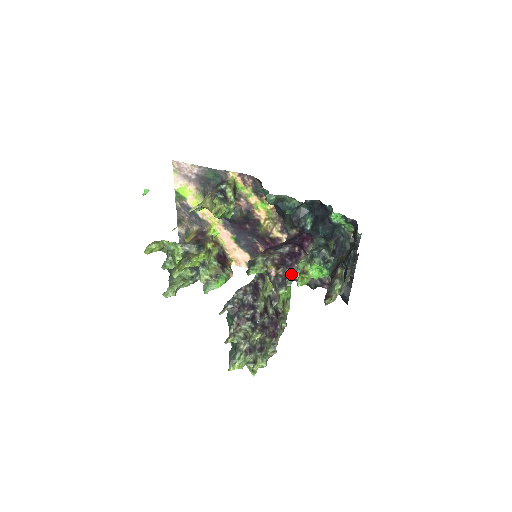
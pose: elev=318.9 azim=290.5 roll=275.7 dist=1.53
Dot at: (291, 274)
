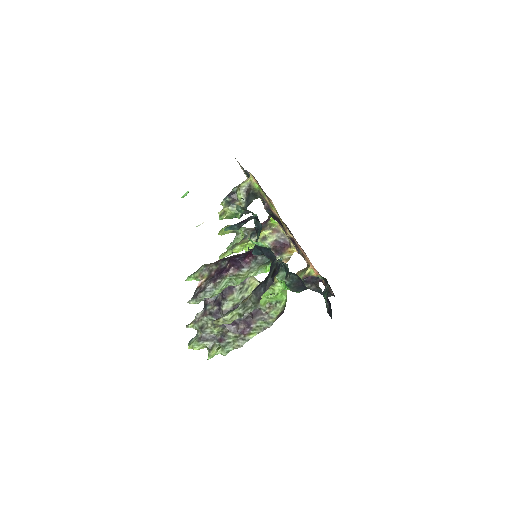
Dot at: (211, 288)
